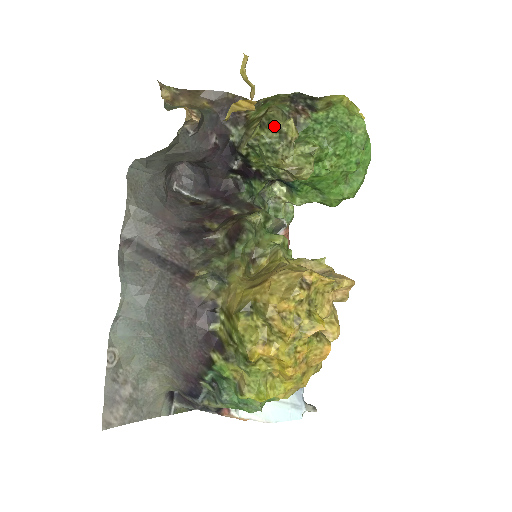
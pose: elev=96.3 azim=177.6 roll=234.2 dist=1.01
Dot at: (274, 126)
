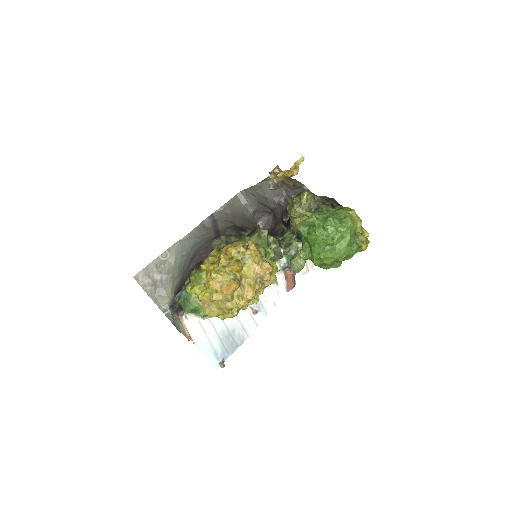
Dot at: (300, 195)
